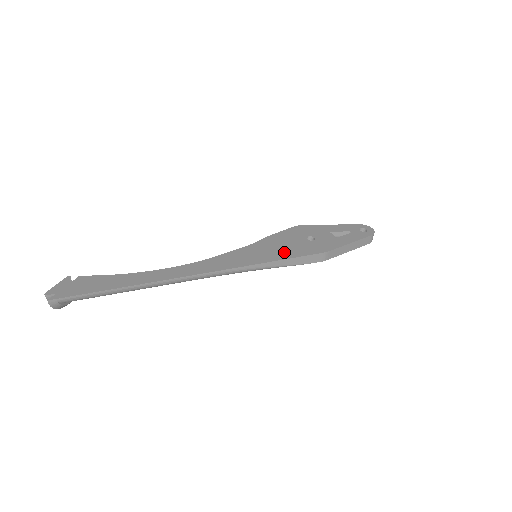
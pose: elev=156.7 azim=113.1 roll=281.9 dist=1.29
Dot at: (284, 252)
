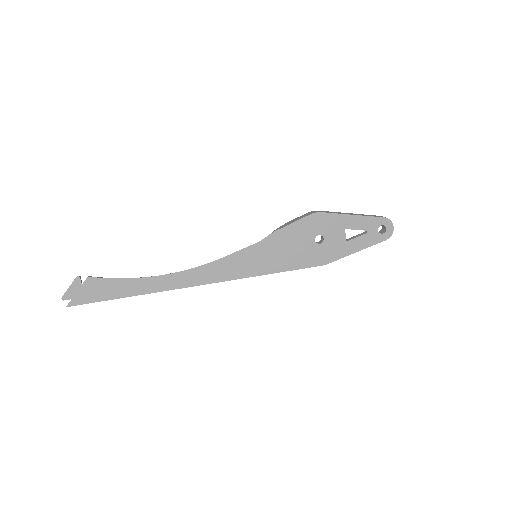
Dot at: (283, 261)
